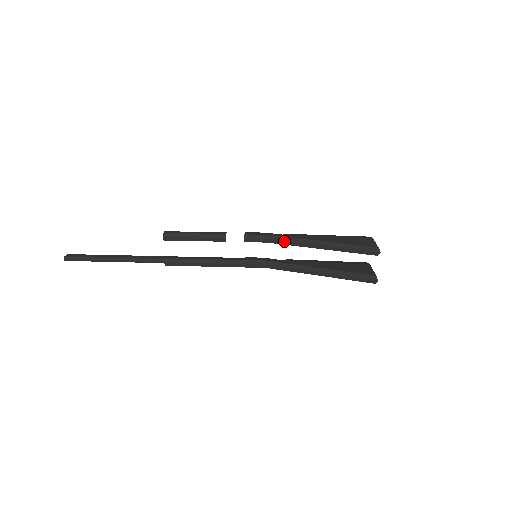
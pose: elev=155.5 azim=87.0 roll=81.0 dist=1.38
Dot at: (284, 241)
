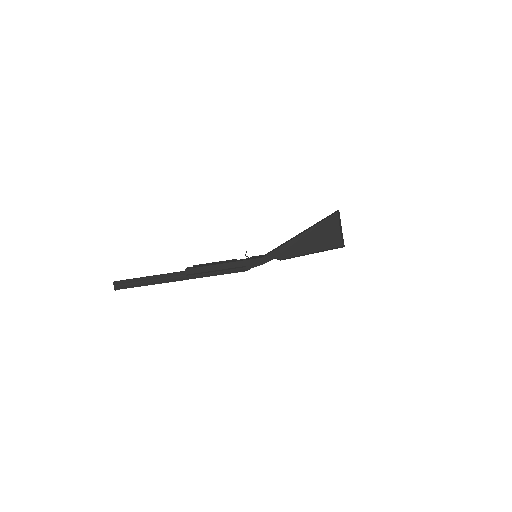
Dot at: occluded
